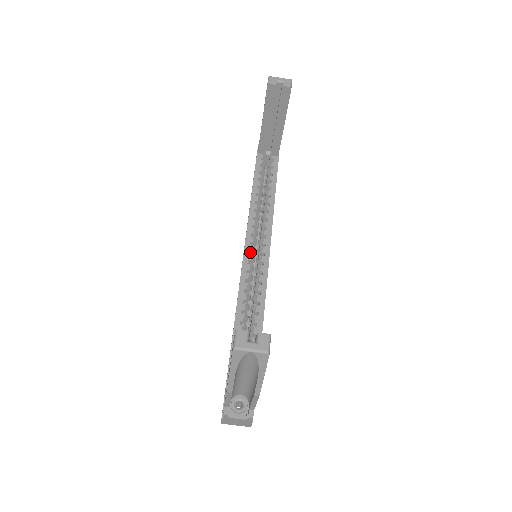
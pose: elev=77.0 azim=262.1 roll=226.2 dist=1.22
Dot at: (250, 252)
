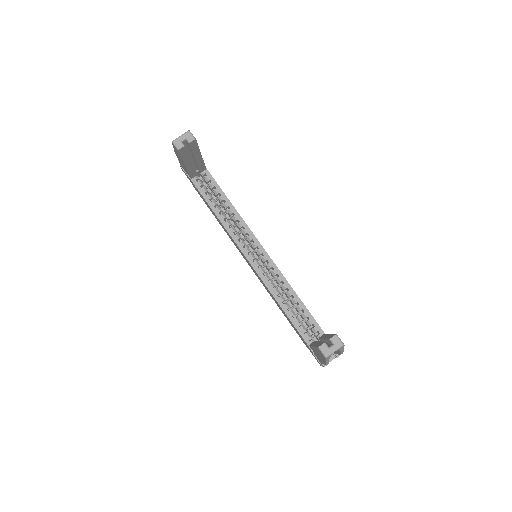
Dot at: occluded
